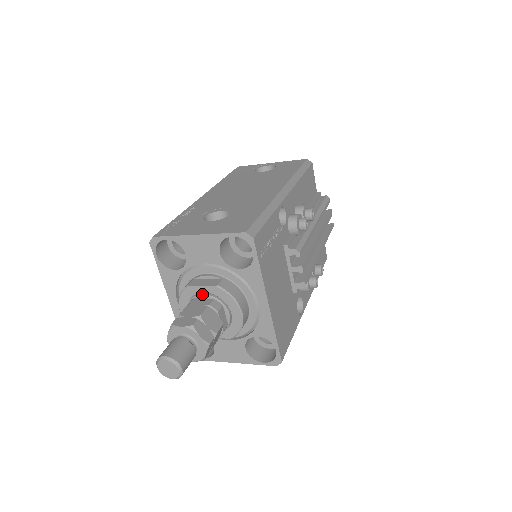
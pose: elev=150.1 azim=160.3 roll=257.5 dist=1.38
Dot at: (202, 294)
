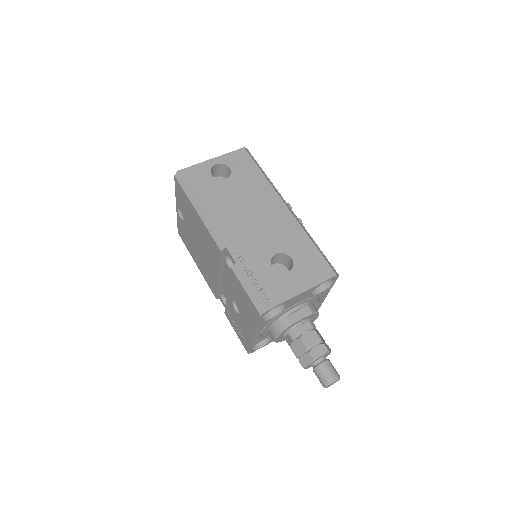
Dot at: (301, 323)
